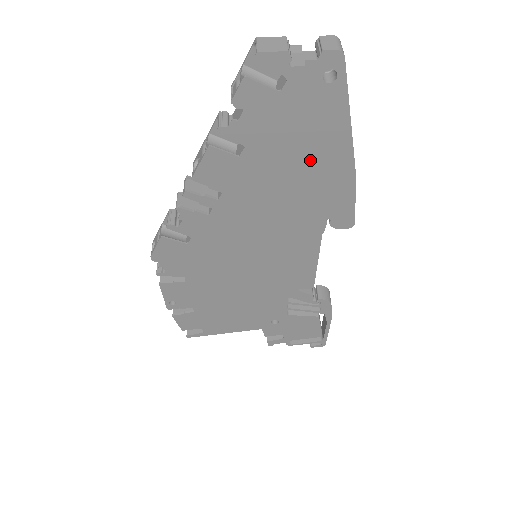
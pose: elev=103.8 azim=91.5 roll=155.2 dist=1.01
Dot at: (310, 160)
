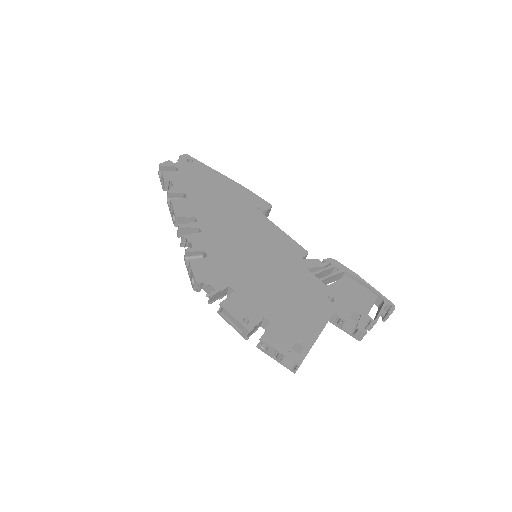
Dot at: (216, 187)
